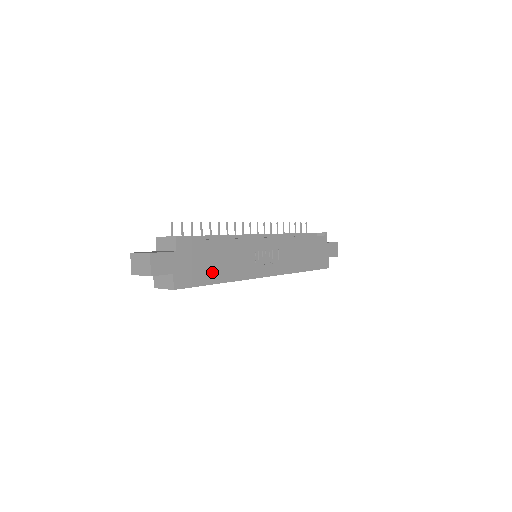
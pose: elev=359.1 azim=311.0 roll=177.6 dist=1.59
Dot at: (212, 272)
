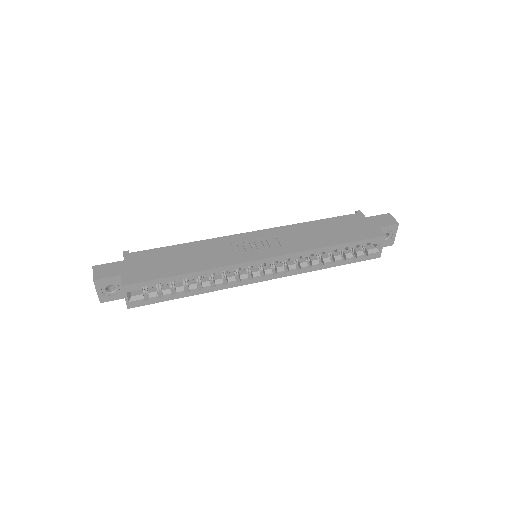
Dot at: (174, 267)
